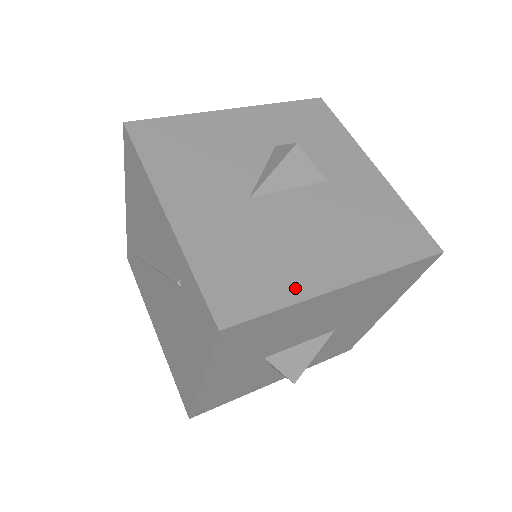
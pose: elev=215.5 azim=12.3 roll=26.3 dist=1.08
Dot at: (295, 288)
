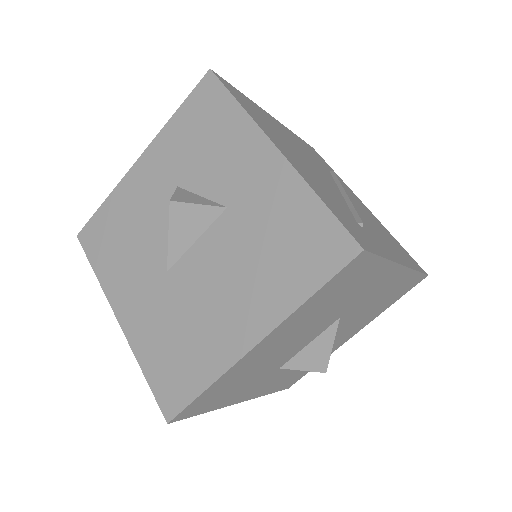
Dot at: (213, 364)
